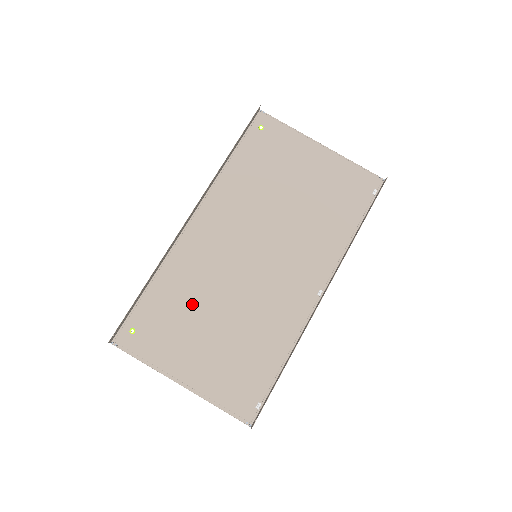
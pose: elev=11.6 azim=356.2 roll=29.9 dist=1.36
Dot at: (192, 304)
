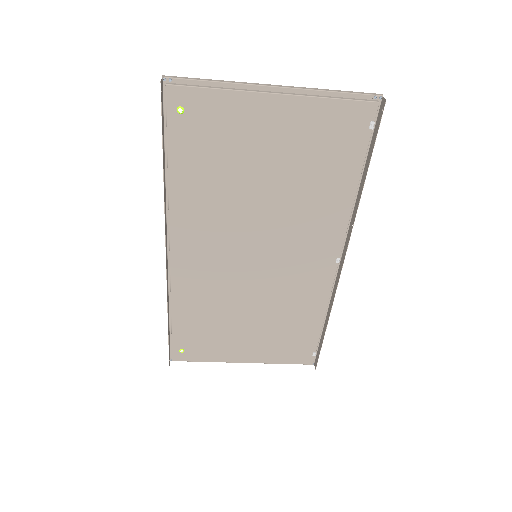
Dot at: (218, 316)
